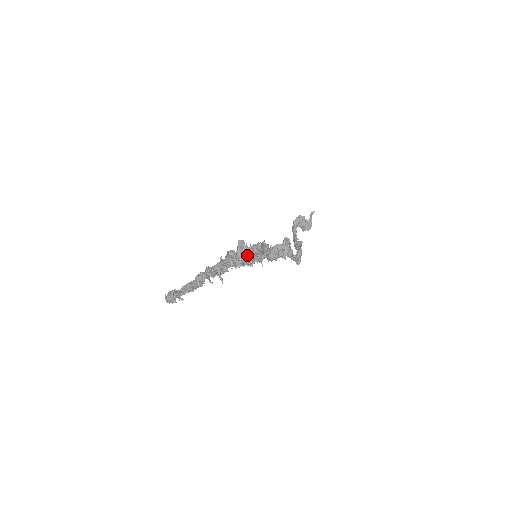
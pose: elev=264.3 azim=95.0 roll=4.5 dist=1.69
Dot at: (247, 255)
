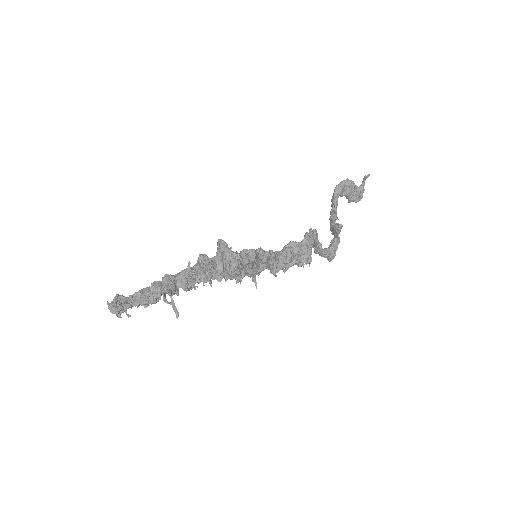
Dot at: (228, 269)
